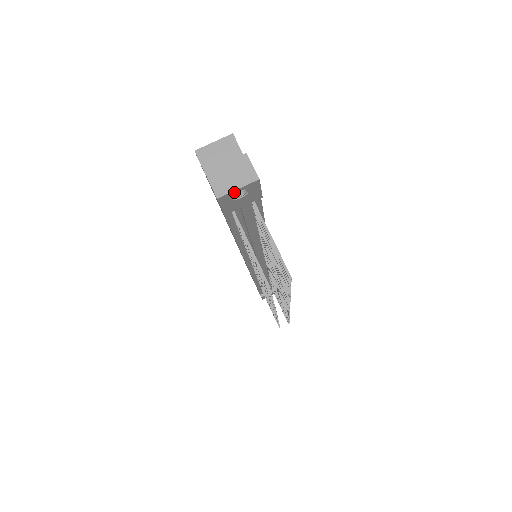
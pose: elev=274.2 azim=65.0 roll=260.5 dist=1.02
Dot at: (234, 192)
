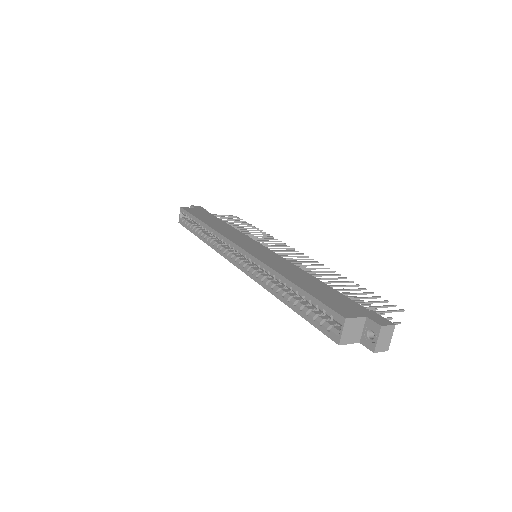
Dot at: (389, 340)
